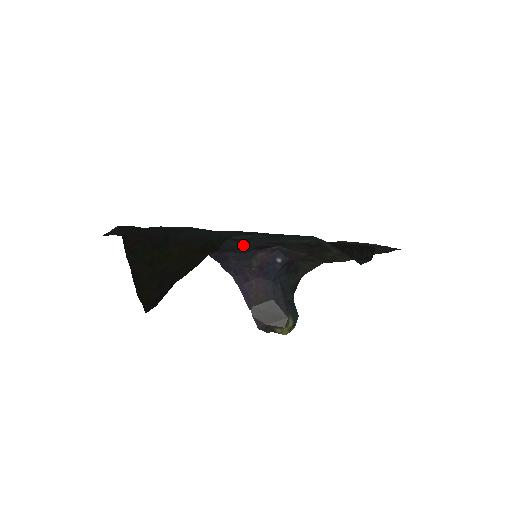
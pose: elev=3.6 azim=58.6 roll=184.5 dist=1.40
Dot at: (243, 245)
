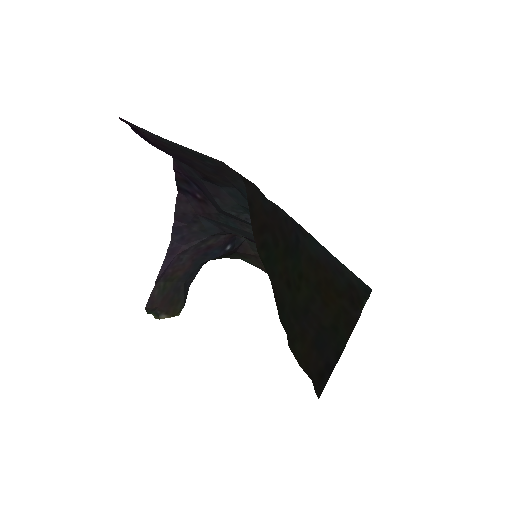
Dot at: (249, 234)
